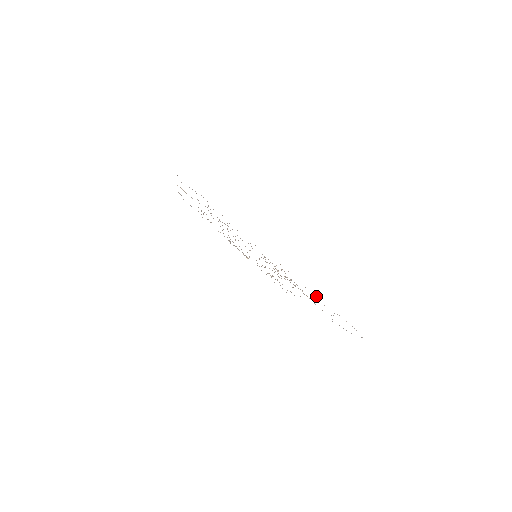
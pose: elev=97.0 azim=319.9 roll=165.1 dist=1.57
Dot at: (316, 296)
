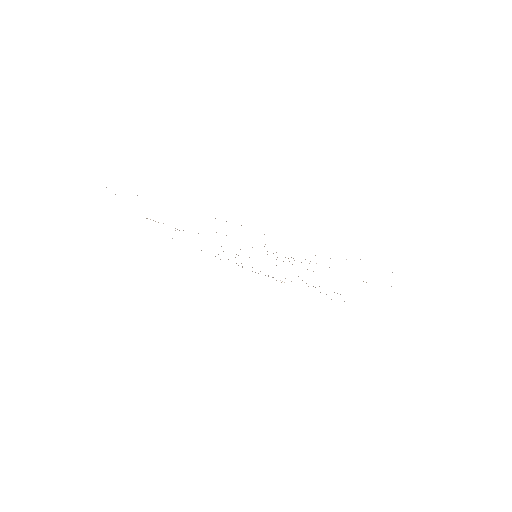
Dot at: occluded
